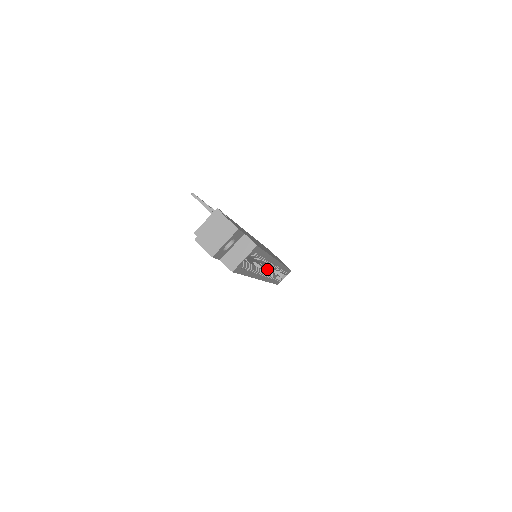
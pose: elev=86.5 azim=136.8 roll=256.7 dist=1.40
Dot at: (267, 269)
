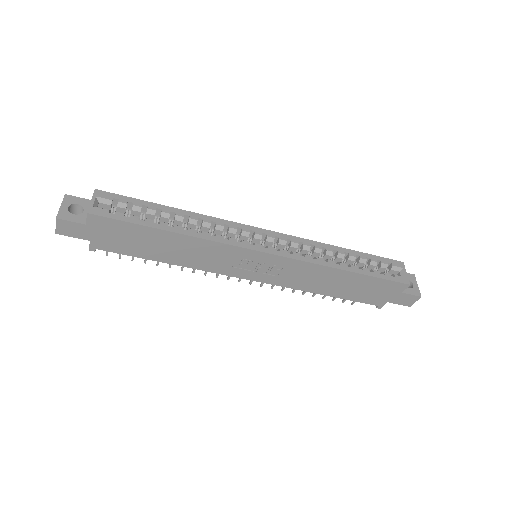
Dot at: occluded
